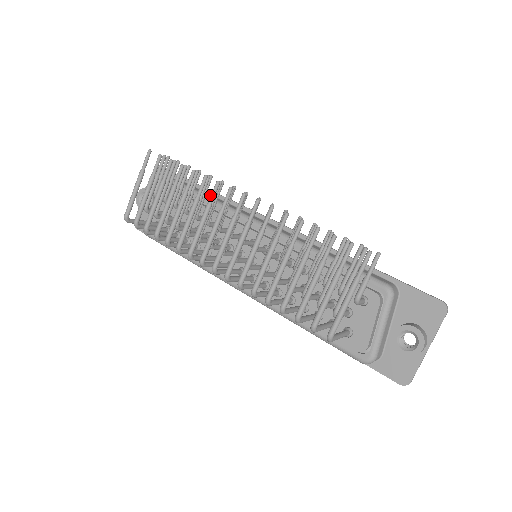
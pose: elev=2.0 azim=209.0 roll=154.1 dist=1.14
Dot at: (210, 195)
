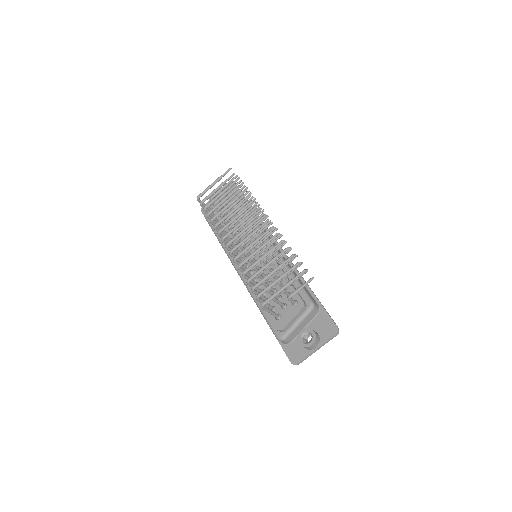
Dot at: occluded
